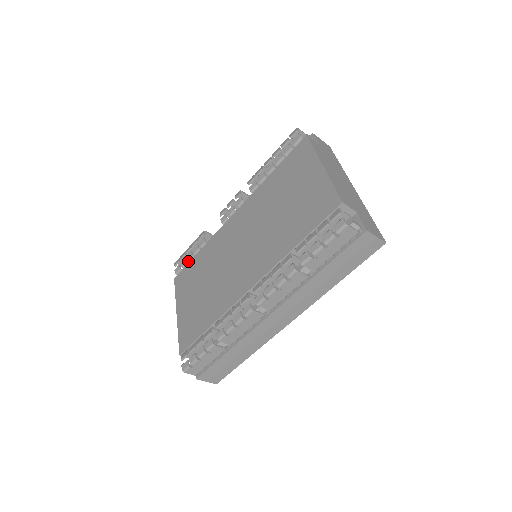
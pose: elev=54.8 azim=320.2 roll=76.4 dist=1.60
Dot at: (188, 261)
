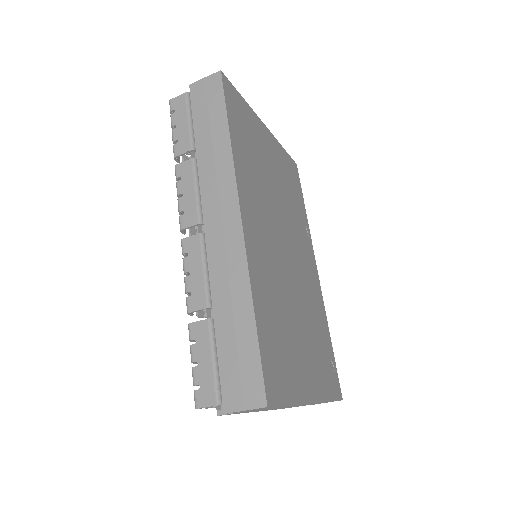
Dot at: occluded
